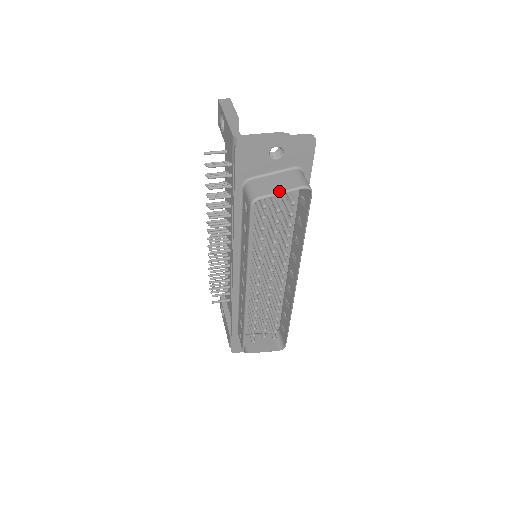
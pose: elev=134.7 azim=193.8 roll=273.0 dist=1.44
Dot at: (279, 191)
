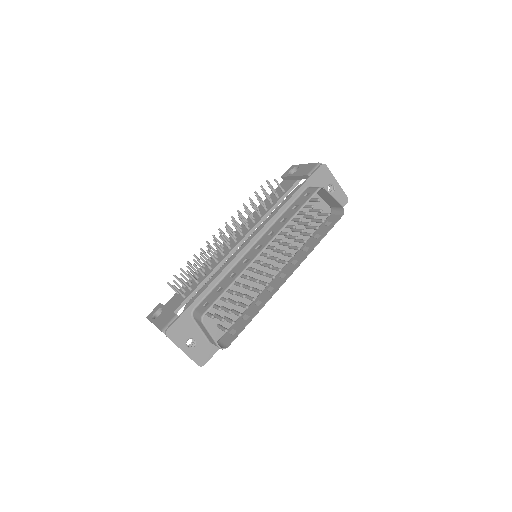
Dot at: (333, 197)
